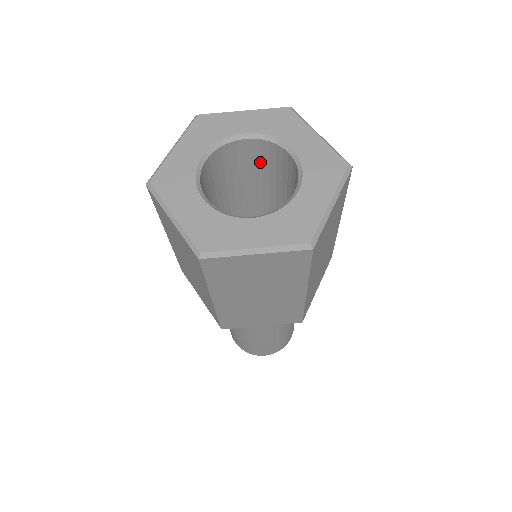
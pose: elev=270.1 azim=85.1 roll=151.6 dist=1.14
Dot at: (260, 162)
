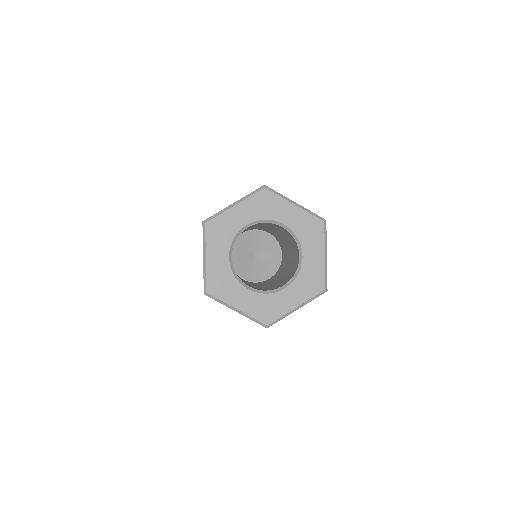
Dot at: (286, 234)
